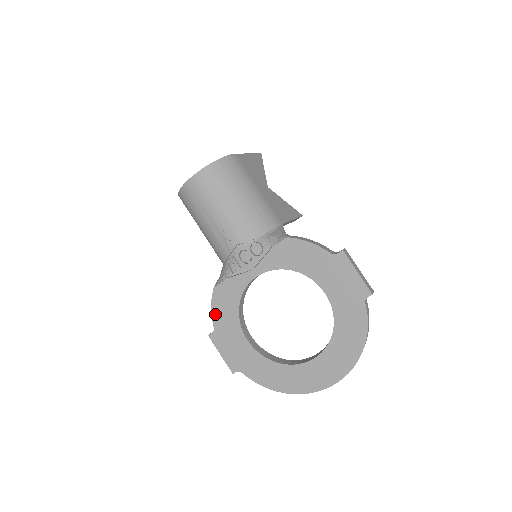
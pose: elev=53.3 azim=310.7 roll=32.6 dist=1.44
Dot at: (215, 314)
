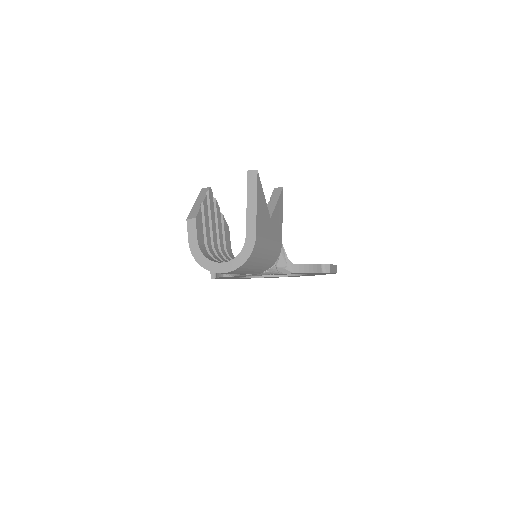
Dot at: occluded
